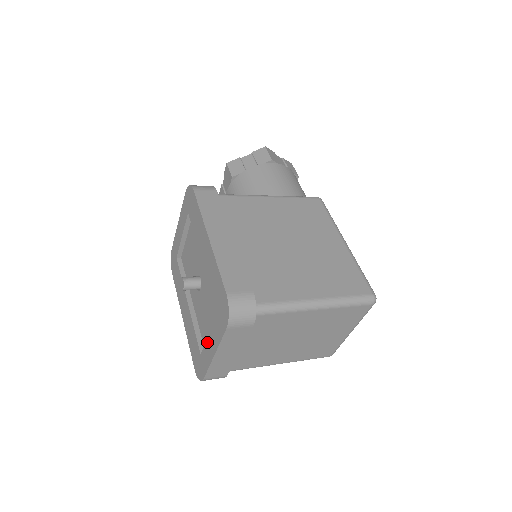
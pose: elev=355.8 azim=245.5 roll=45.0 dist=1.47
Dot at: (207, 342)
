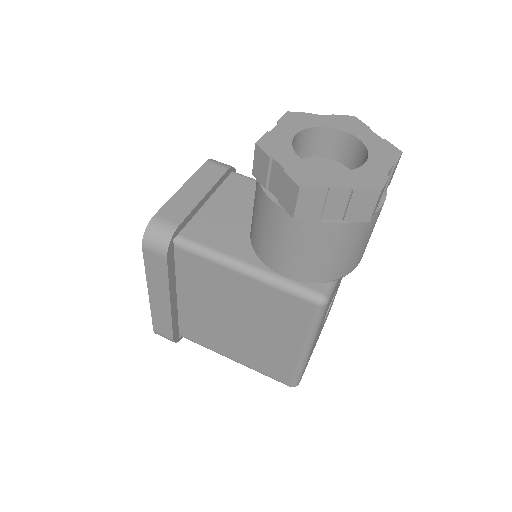
Dot at: occluded
